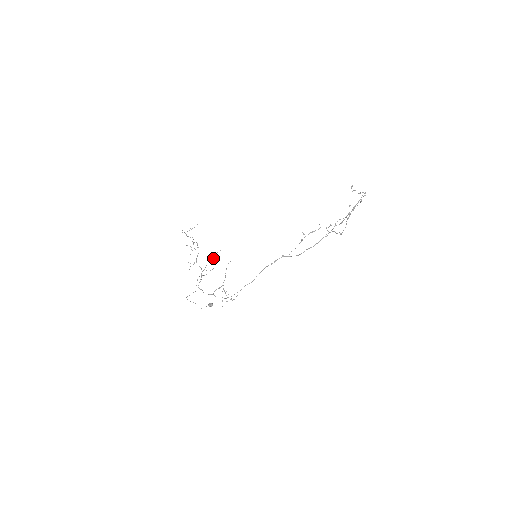
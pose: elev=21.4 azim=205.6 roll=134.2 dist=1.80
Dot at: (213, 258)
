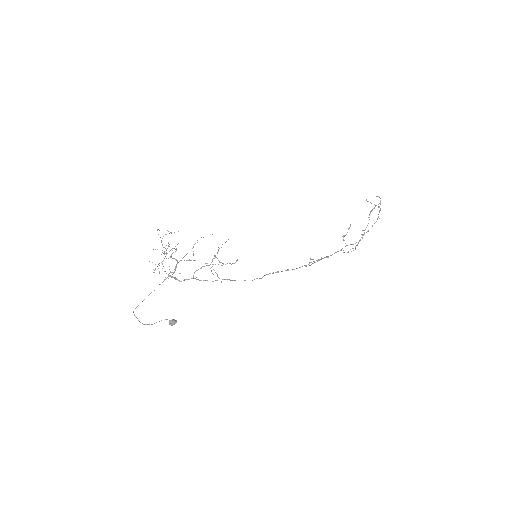
Dot at: occluded
